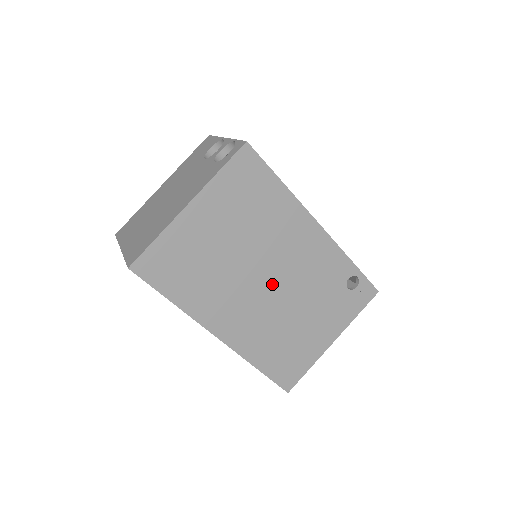
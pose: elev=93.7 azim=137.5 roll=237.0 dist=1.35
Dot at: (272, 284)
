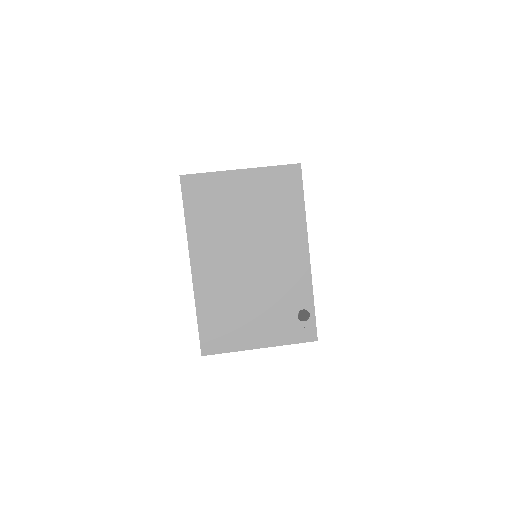
Dot at: (251, 264)
